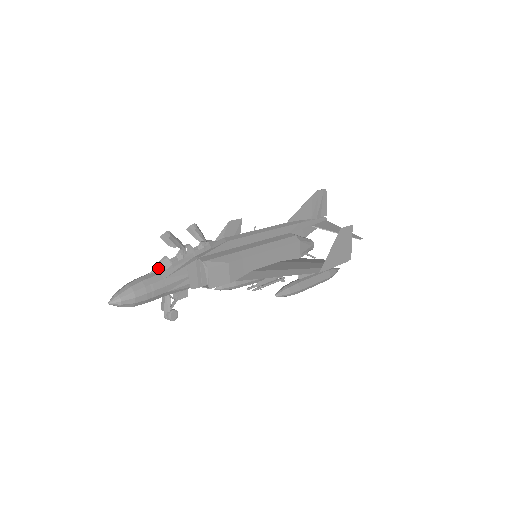
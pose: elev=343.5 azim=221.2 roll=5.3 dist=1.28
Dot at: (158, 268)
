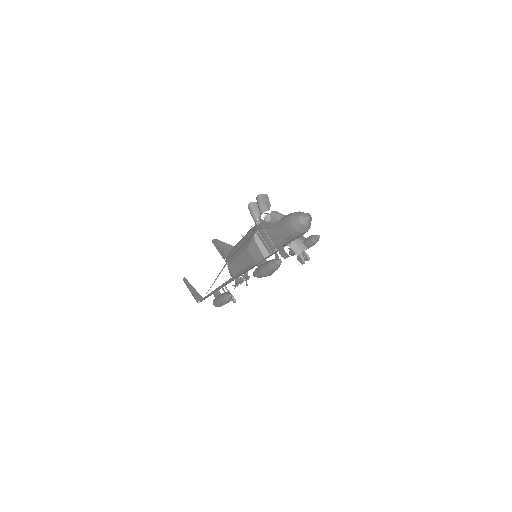
Dot at: (282, 214)
